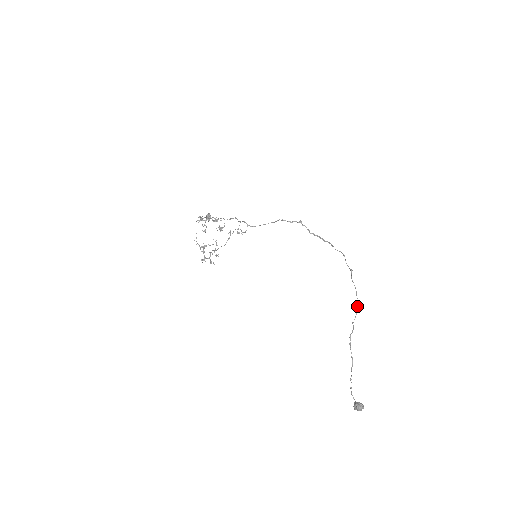
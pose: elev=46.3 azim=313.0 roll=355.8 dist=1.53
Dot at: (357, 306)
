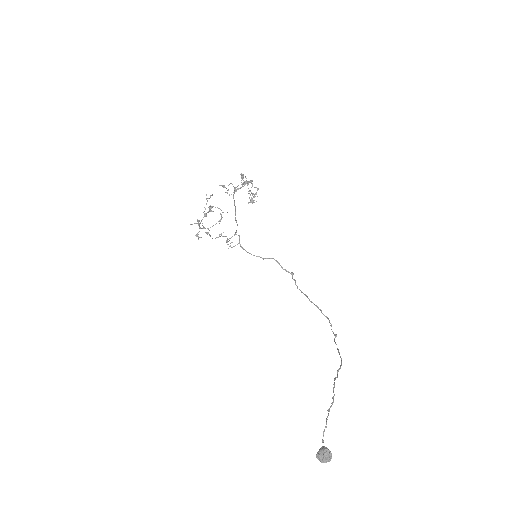
Dot at: occluded
